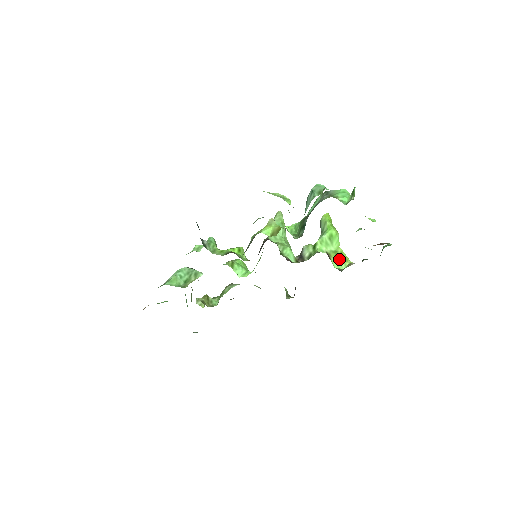
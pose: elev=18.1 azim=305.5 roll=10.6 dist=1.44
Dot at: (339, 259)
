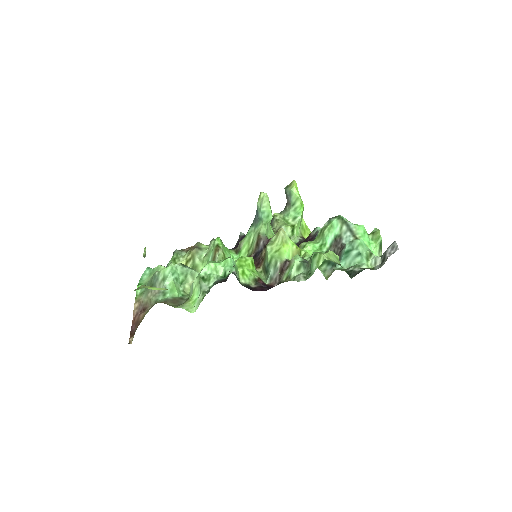
Dot at: occluded
